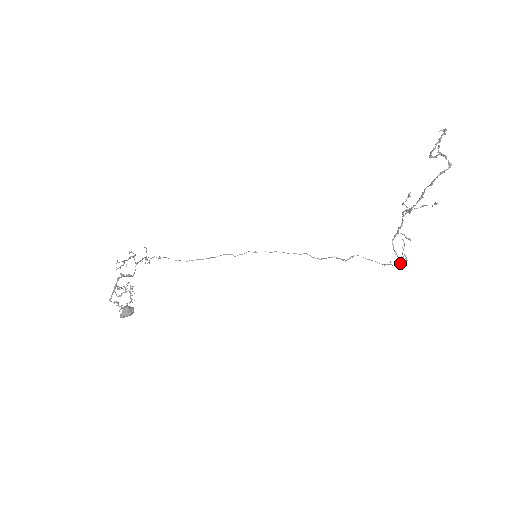
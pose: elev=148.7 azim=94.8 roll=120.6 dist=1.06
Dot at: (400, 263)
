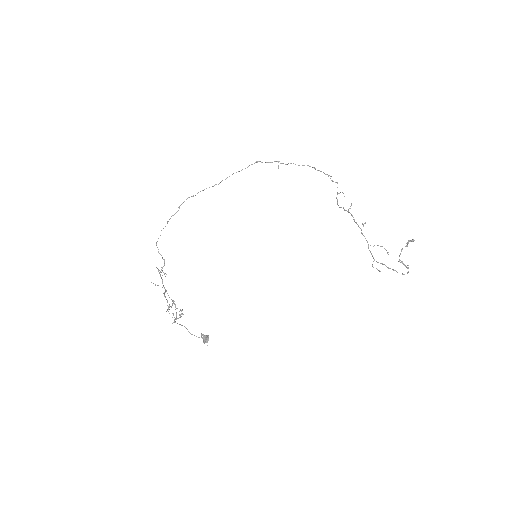
Dot at: (331, 180)
